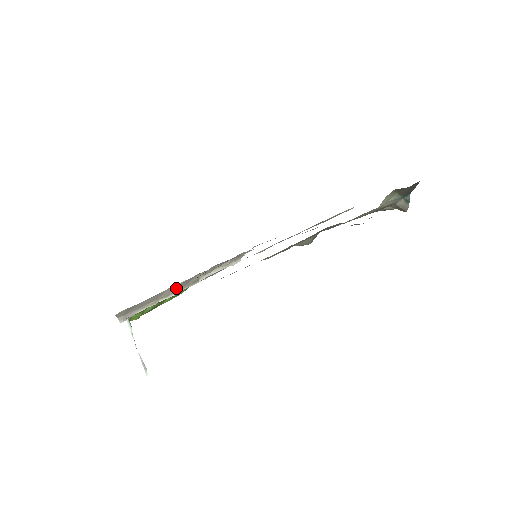
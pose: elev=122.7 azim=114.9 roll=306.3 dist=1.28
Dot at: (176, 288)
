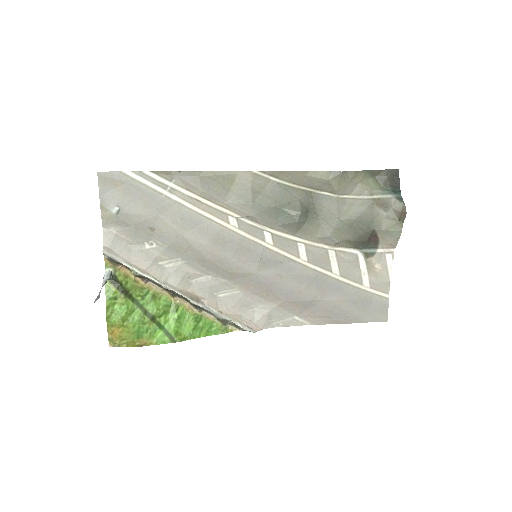
Dot at: (170, 277)
